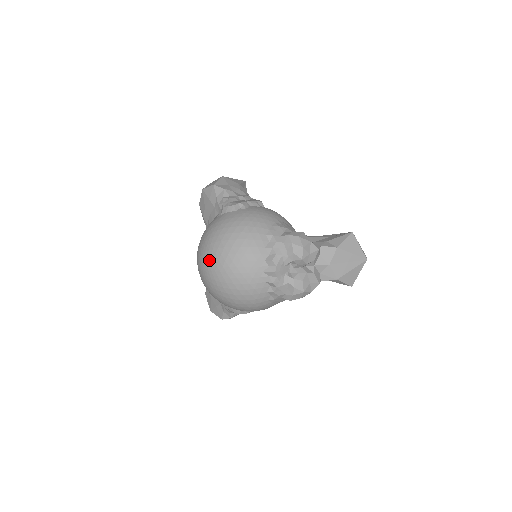
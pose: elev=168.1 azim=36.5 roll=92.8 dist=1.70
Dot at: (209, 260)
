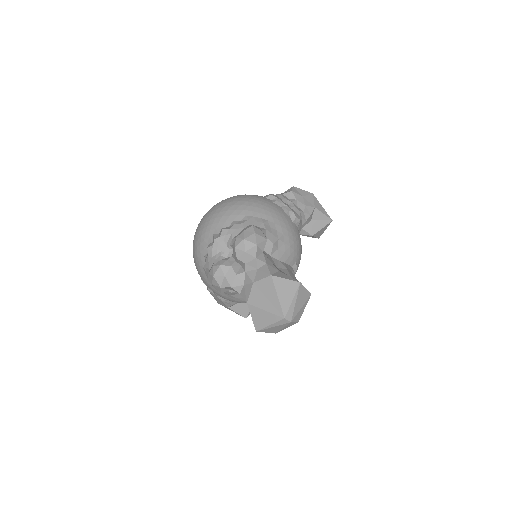
Dot at: occluded
